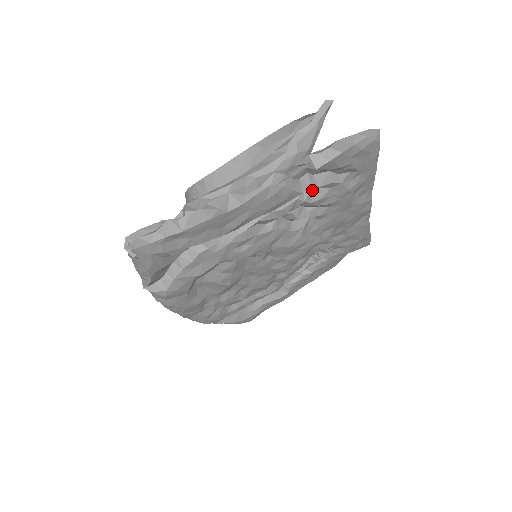
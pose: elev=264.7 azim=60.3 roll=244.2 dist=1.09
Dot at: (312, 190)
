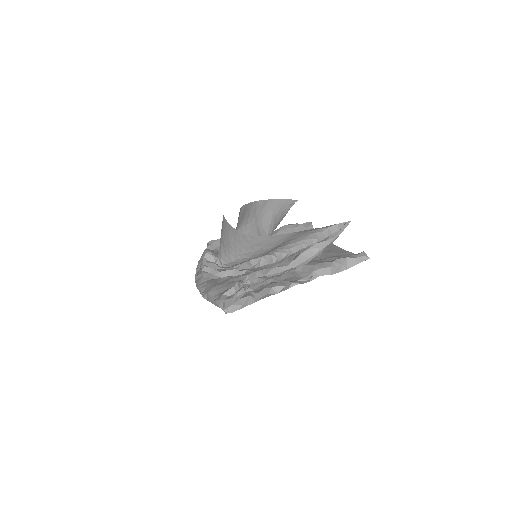
Dot at: occluded
